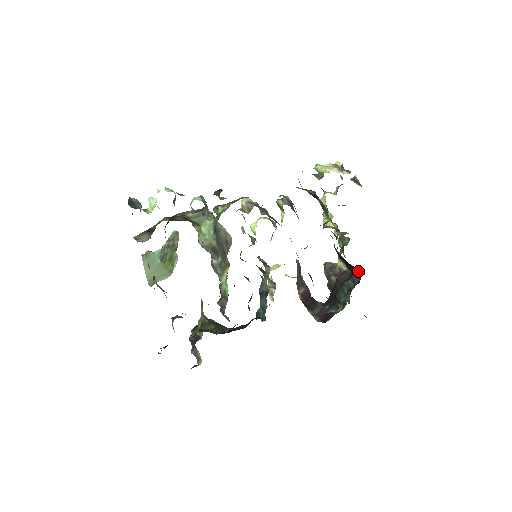
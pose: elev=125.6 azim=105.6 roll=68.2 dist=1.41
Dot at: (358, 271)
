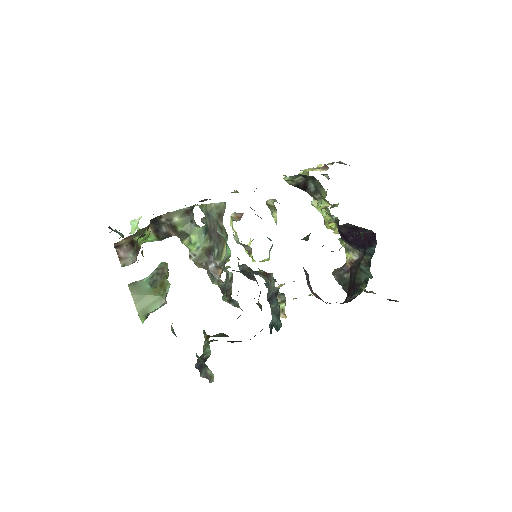
Dot at: (371, 236)
